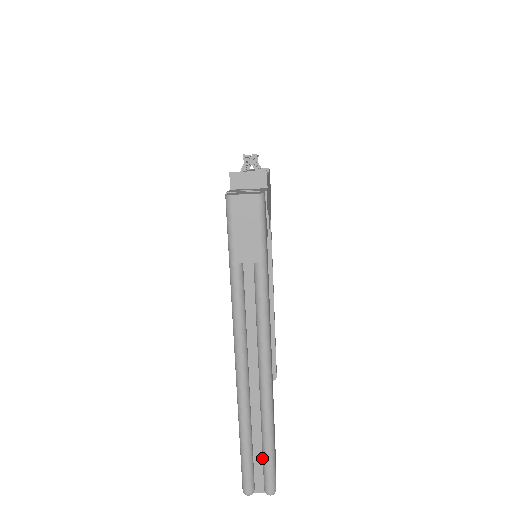
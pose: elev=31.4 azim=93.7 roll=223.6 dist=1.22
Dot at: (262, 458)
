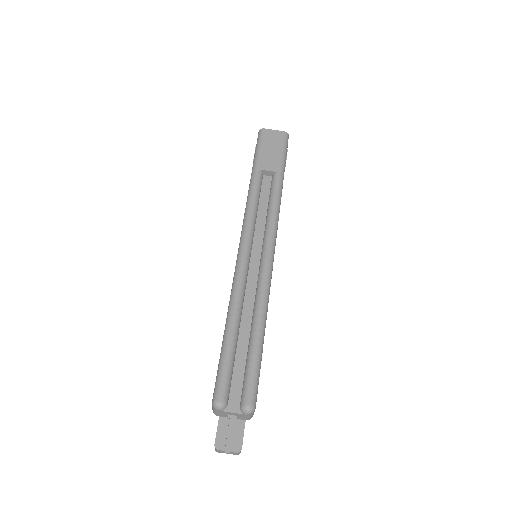
Dot at: (245, 363)
